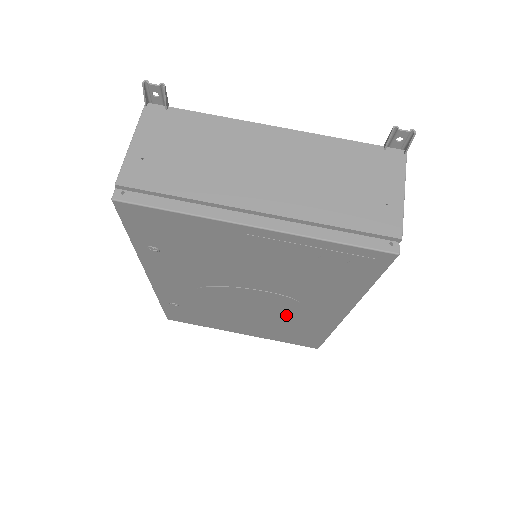
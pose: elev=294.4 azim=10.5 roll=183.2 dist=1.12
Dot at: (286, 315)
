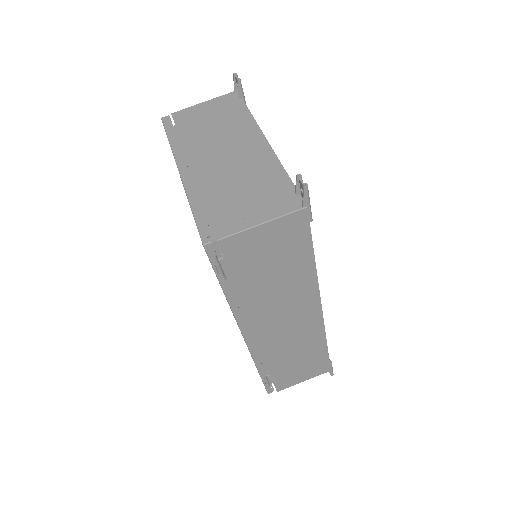
Dot at: occluded
